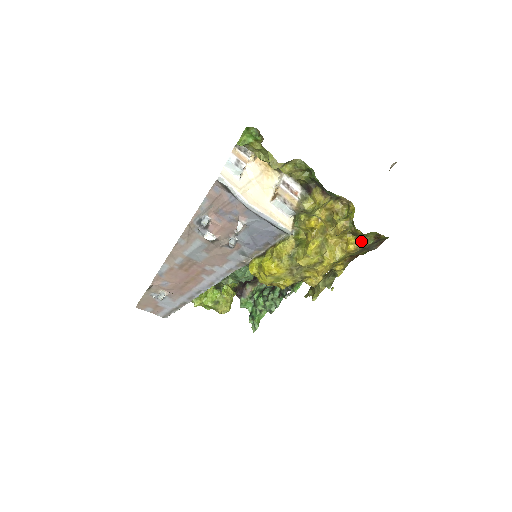
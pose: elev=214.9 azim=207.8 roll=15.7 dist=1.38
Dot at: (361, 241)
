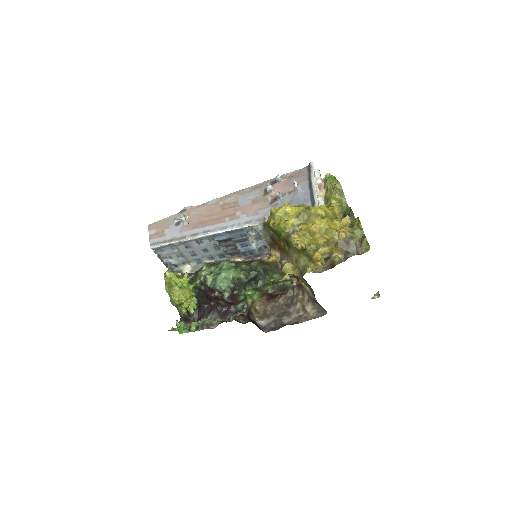
Dot at: (352, 233)
